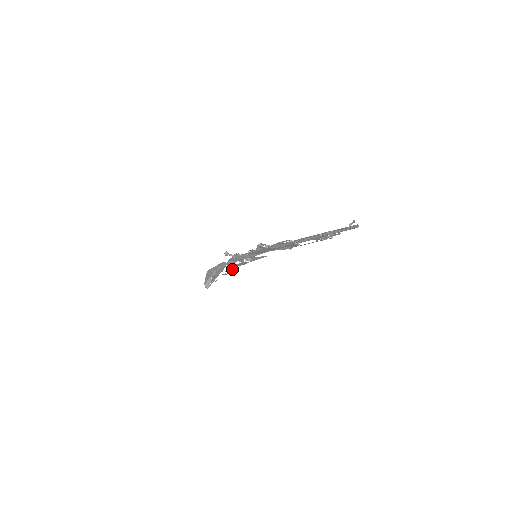
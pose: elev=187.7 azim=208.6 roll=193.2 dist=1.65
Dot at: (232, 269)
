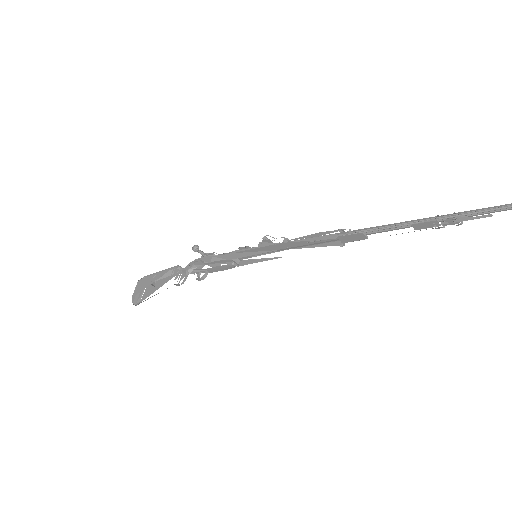
Dot at: (197, 276)
